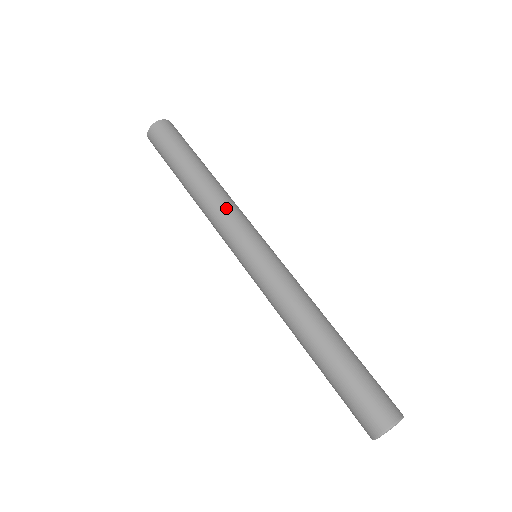
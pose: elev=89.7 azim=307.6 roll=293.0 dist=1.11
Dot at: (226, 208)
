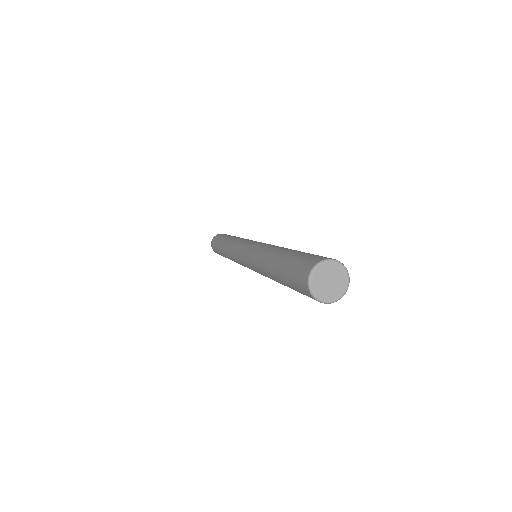
Dot at: (239, 240)
